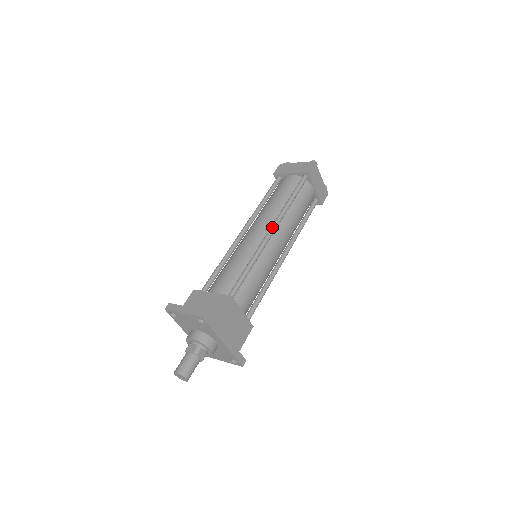
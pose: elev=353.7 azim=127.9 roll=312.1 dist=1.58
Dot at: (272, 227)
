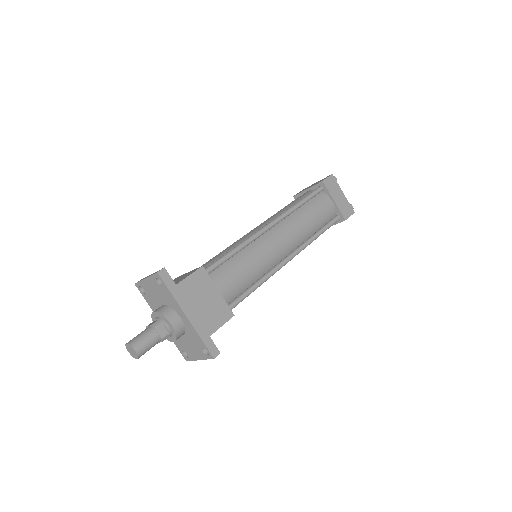
Dot at: (271, 221)
